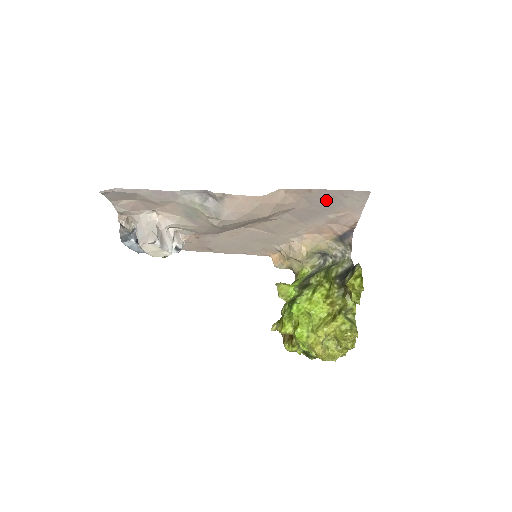
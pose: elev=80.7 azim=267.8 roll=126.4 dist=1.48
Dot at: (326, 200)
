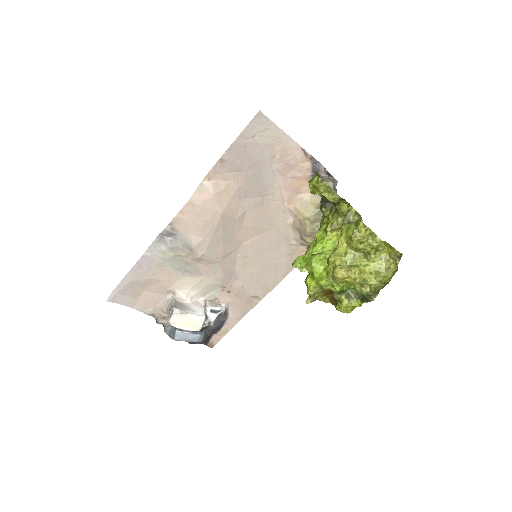
Dot at: (246, 156)
